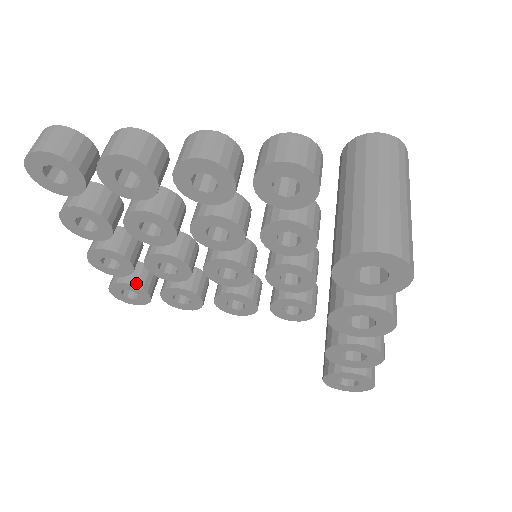
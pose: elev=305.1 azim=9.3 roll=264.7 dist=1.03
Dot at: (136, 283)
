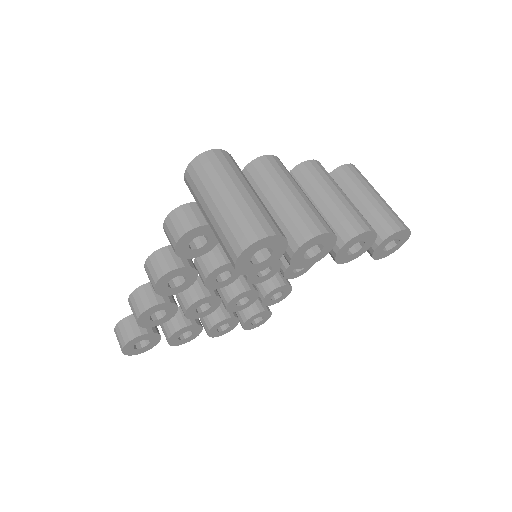
Dot at: (249, 316)
